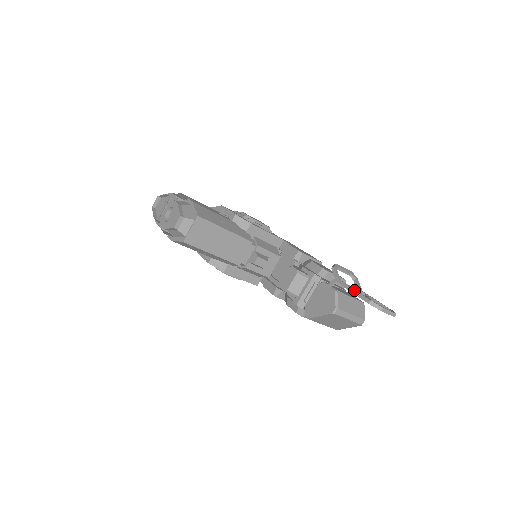
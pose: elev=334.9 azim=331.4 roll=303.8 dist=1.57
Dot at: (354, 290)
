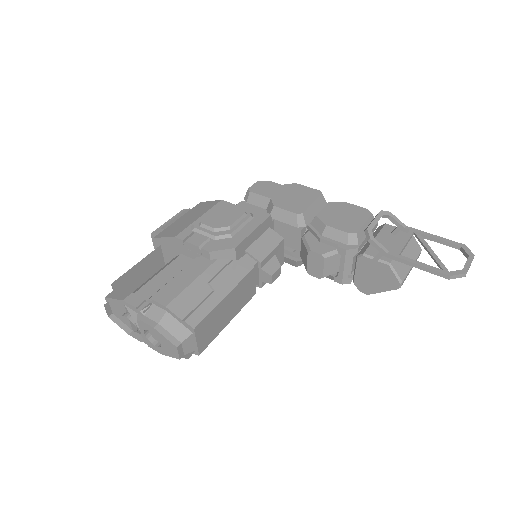
Dot at: (418, 266)
